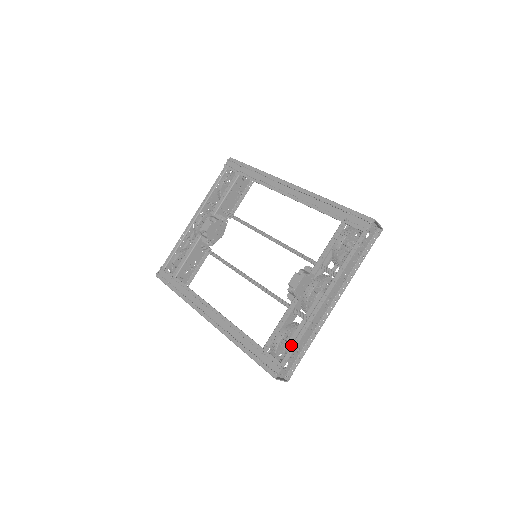
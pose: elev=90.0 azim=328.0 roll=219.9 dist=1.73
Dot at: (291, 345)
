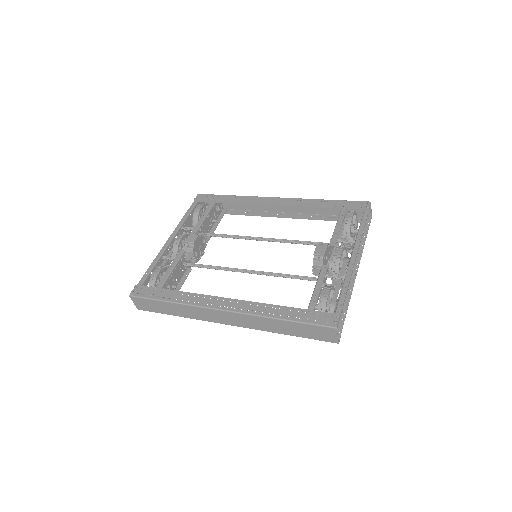
Dot at: (339, 298)
